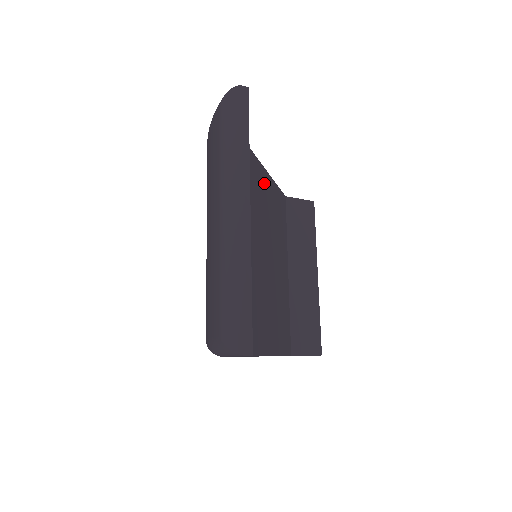
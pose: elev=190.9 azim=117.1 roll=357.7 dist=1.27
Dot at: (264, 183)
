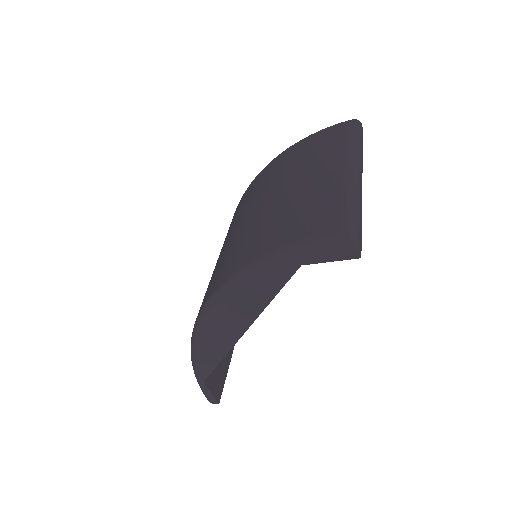
Dot at: occluded
